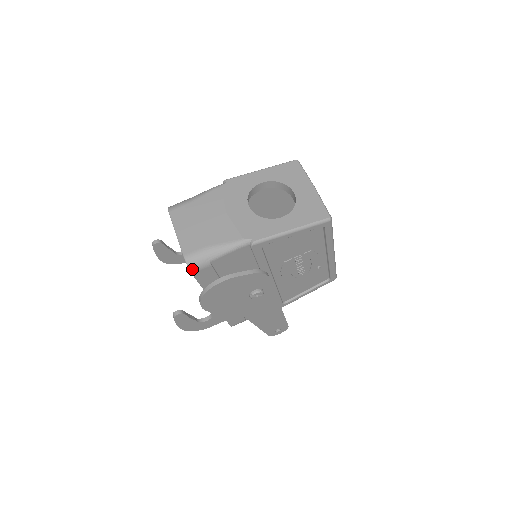
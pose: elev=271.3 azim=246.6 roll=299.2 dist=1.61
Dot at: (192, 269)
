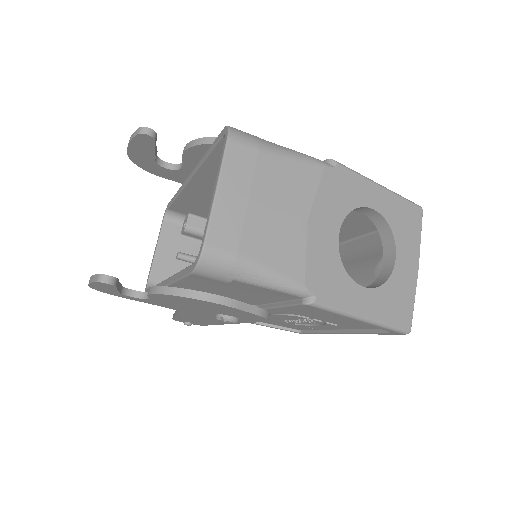
Dot at: (199, 270)
